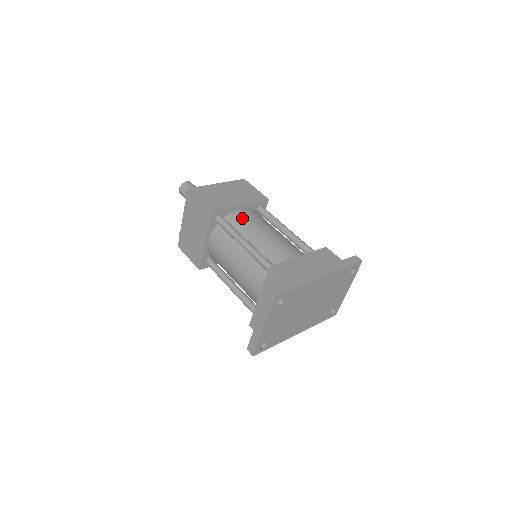
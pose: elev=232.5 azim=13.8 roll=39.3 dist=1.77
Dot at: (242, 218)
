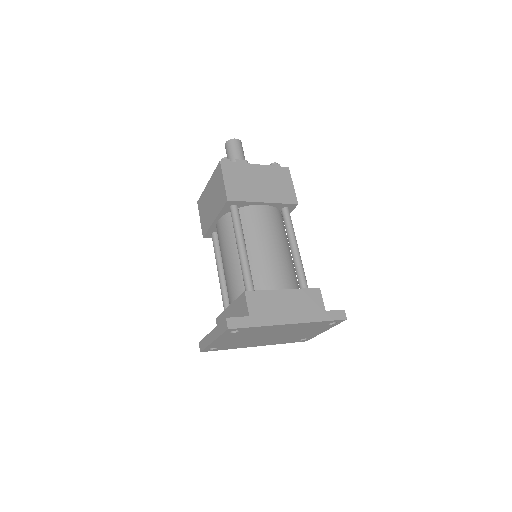
Dot at: (256, 217)
